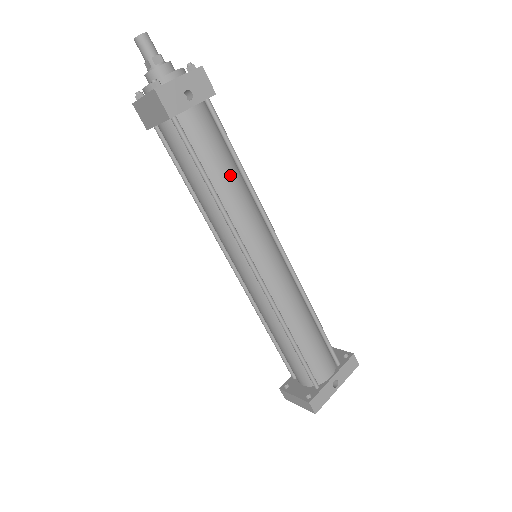
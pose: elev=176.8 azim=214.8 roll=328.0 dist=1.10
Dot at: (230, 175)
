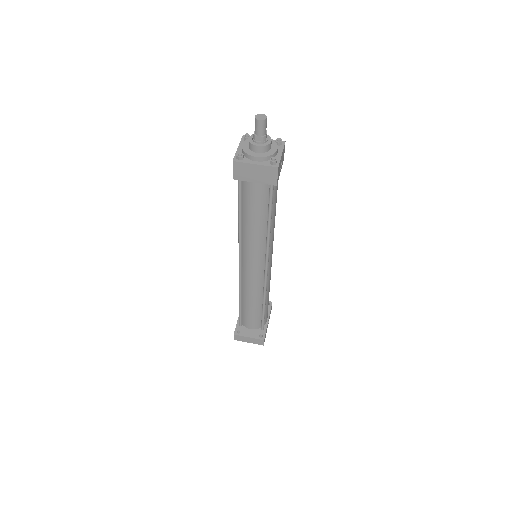
Dot at: occluded
